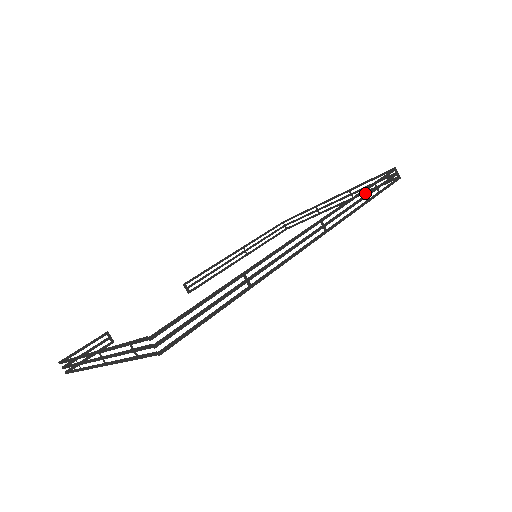
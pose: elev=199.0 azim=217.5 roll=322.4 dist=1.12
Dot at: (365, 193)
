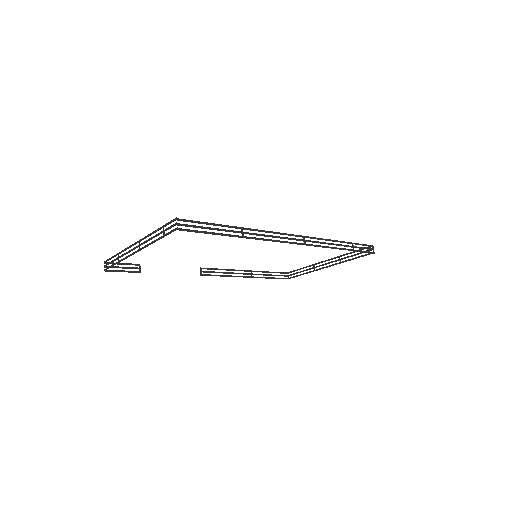
Dot at: (349, 260)
